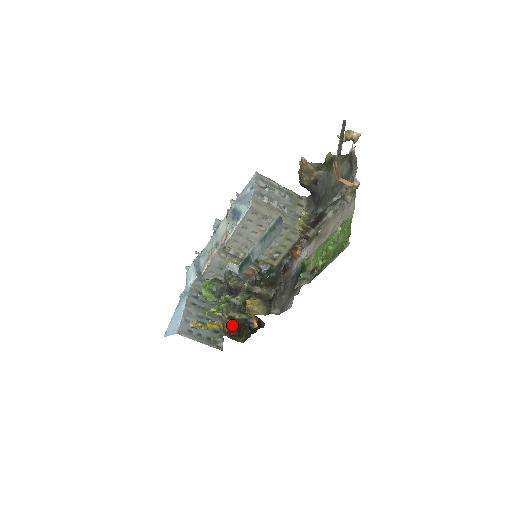
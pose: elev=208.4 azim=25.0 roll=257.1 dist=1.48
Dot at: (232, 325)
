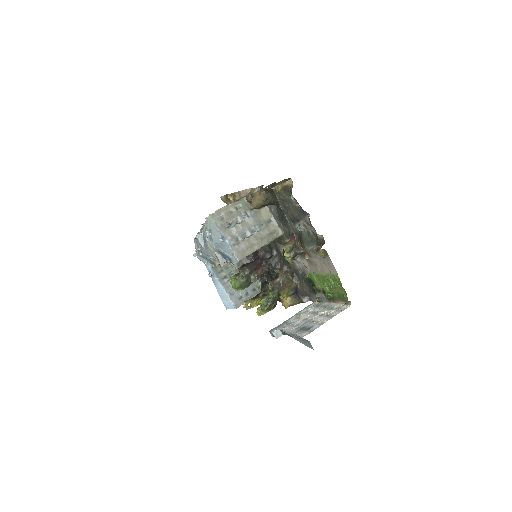
Dot at: occluded
